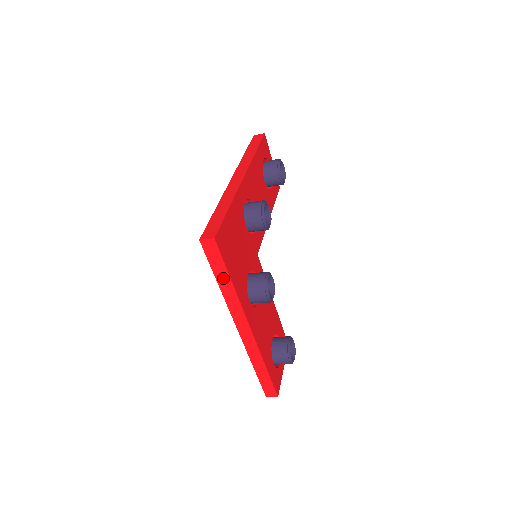
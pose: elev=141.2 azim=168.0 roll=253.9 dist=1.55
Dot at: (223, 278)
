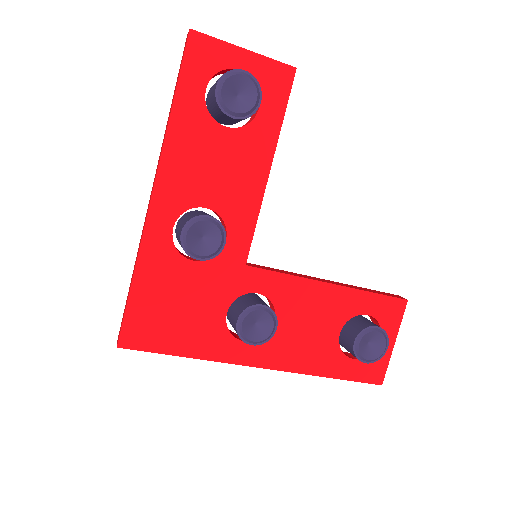
Dot at: occluded
